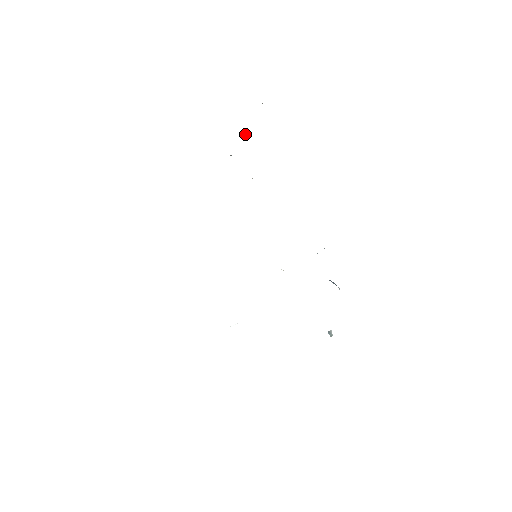
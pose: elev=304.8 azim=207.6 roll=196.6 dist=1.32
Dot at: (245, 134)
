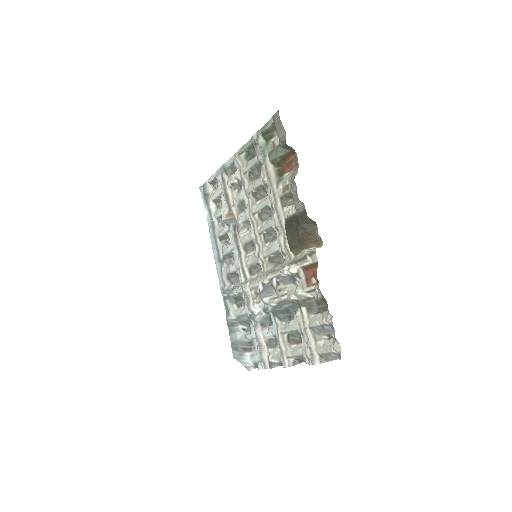
Dot at: occluded
